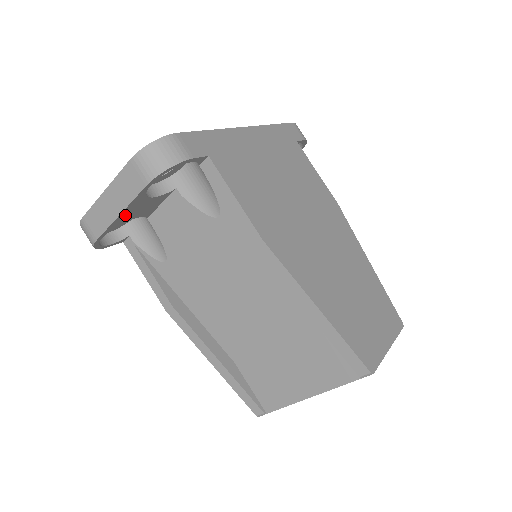
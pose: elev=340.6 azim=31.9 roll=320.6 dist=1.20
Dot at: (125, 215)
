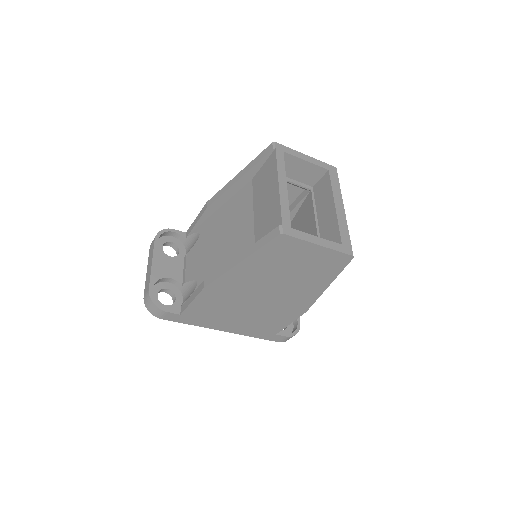
Dot at: (157, 268)
